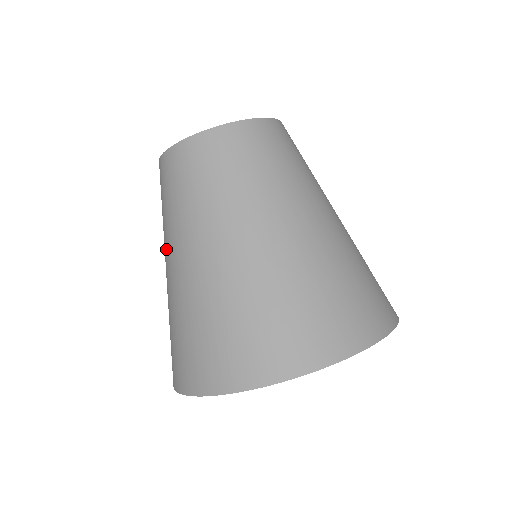
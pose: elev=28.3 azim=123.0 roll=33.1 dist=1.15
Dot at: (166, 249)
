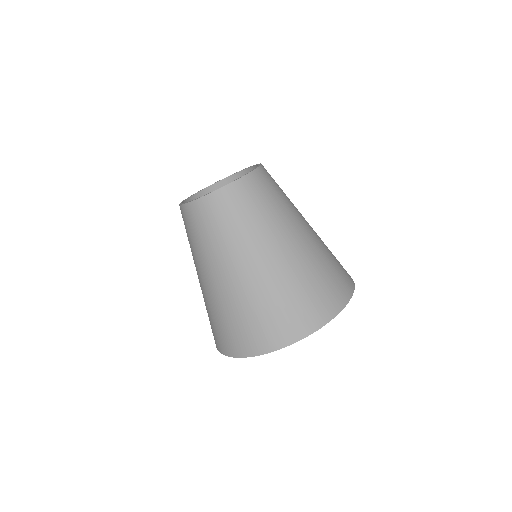
Dot at: (196, 266)
